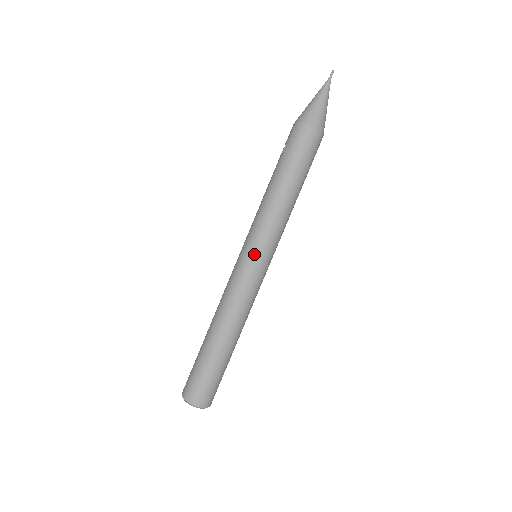
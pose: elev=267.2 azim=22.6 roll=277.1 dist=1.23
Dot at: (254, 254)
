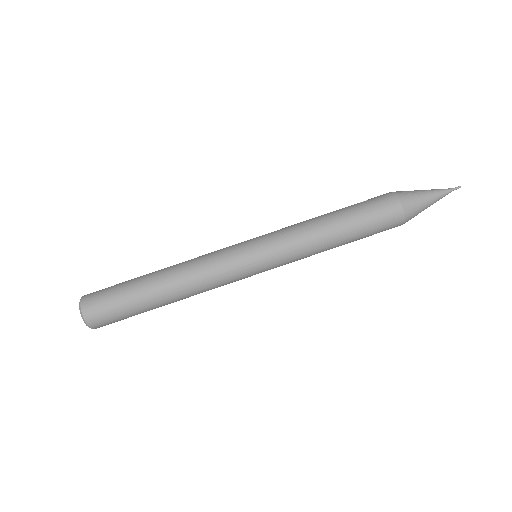
Dot at: (256, 250)
